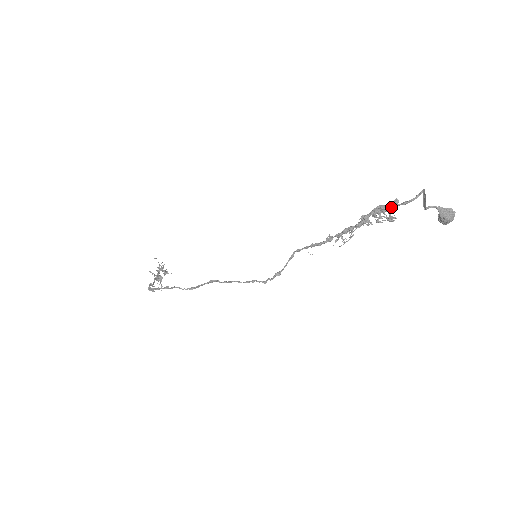
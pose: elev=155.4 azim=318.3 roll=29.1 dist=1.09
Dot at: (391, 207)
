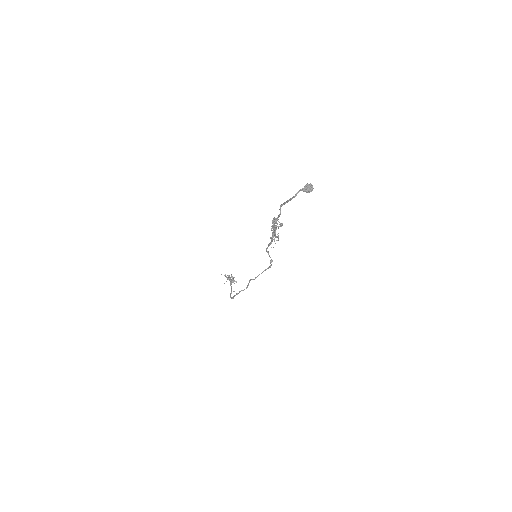
Dot at: (277, 219)
